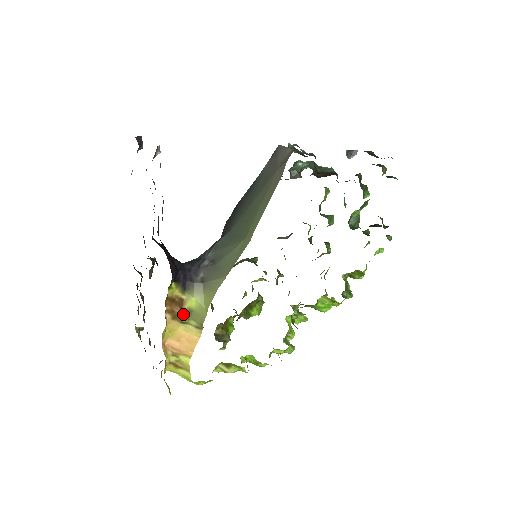
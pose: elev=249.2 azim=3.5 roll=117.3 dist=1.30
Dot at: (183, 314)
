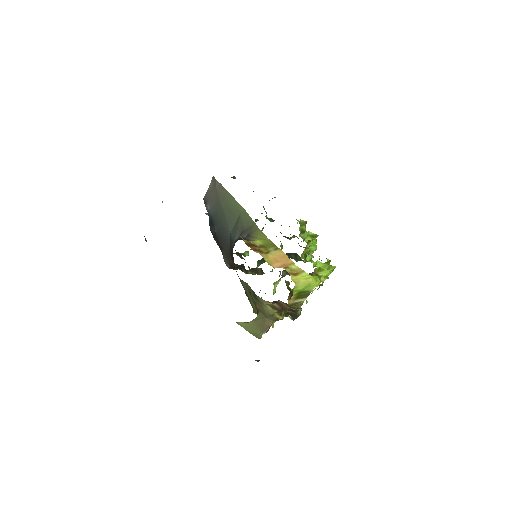
Dot at: (261, 249)
